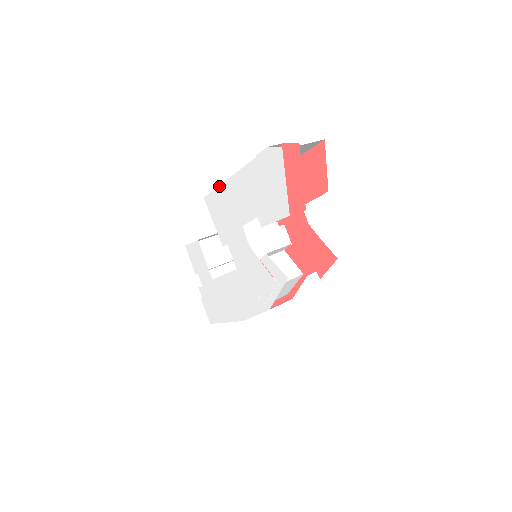
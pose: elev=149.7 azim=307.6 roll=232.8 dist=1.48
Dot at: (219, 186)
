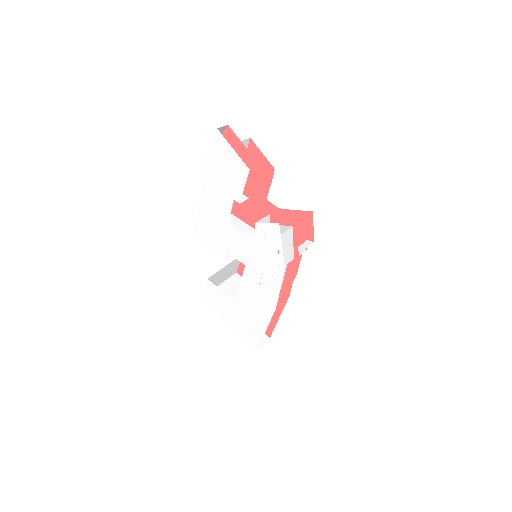
Dot at: (197, 211)
